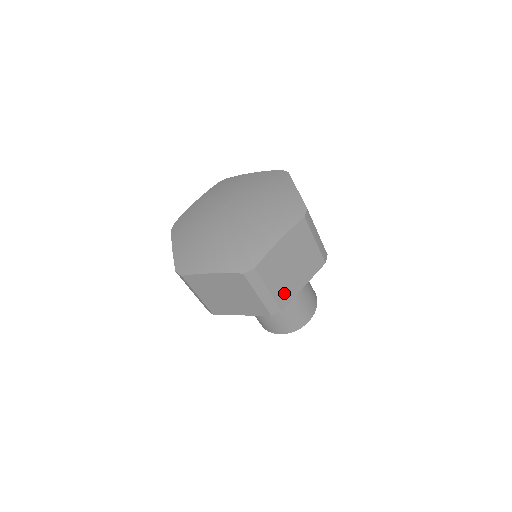
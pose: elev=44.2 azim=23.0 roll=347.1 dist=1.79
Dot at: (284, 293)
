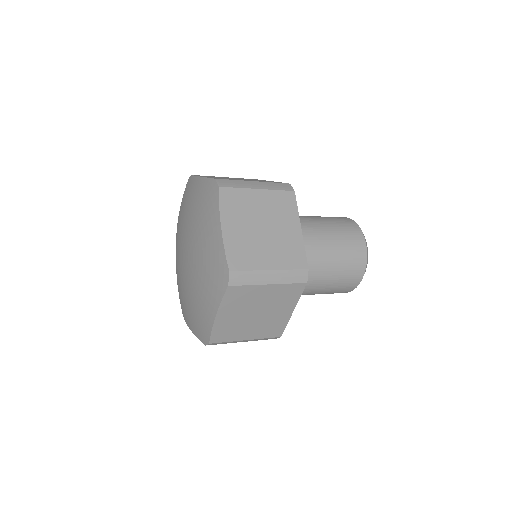
Dot at: (269, 329)
